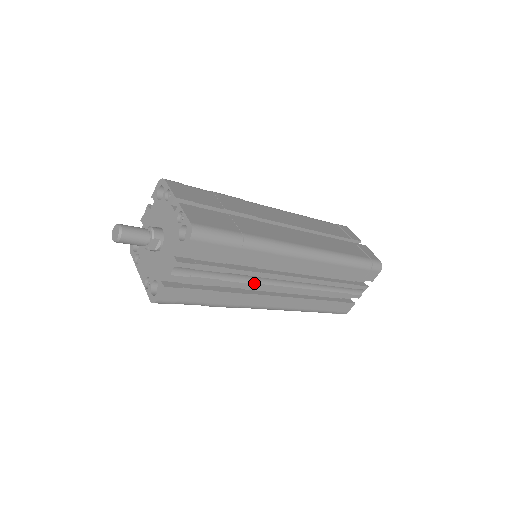
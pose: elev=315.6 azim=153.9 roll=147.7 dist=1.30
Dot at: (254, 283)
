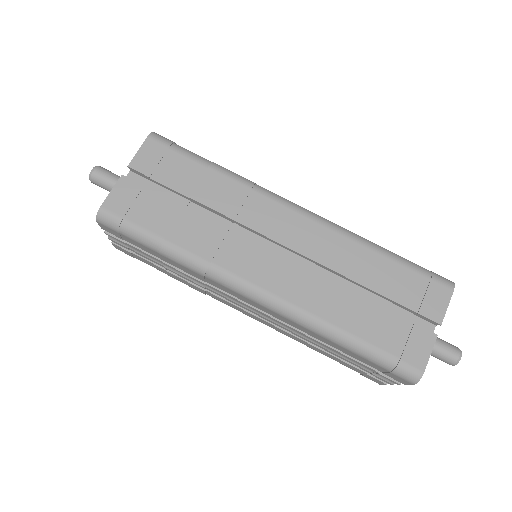
Dot at: (206, 287)
